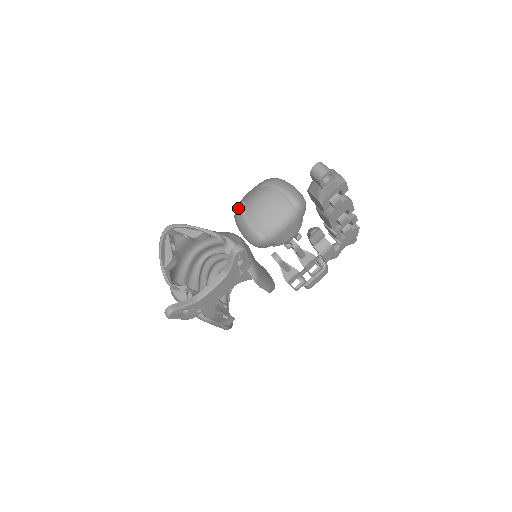
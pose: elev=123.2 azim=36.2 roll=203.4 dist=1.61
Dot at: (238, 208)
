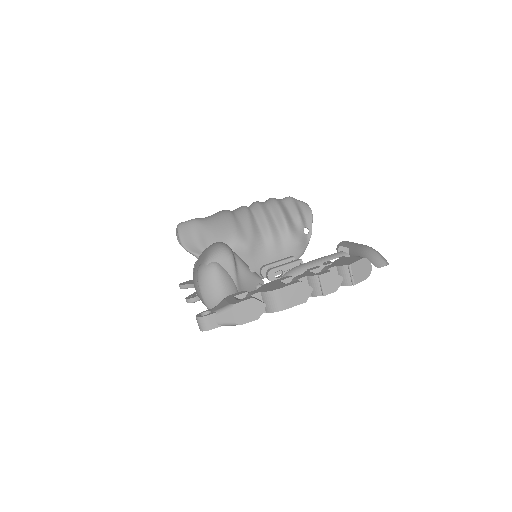
Dot at: occluded
